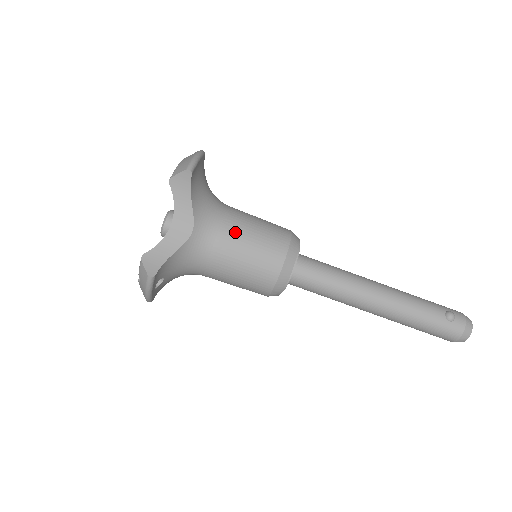
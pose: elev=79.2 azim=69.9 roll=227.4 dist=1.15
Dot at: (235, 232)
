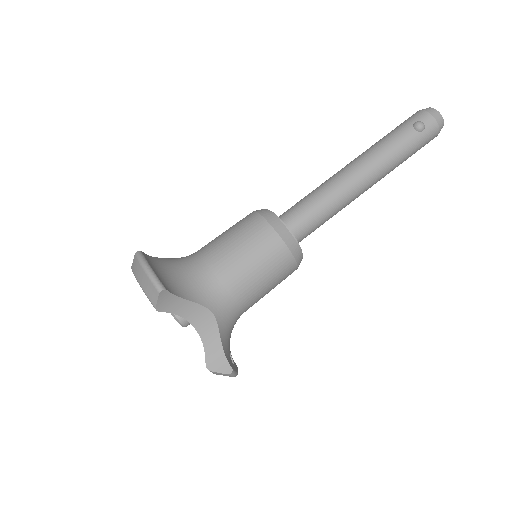
Dot at: (234, 272)
